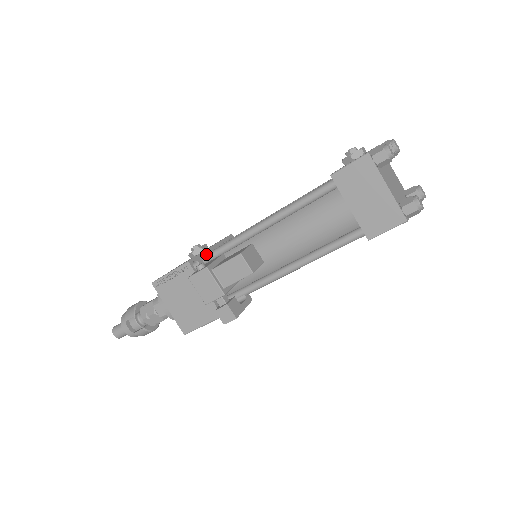
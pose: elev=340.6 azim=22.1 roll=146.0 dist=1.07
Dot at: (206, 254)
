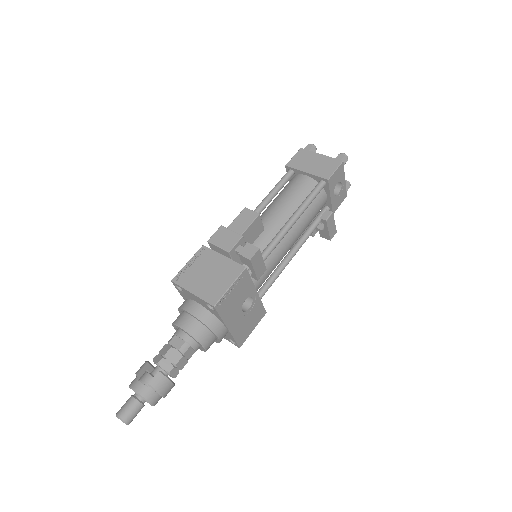
Dot at: occluded
